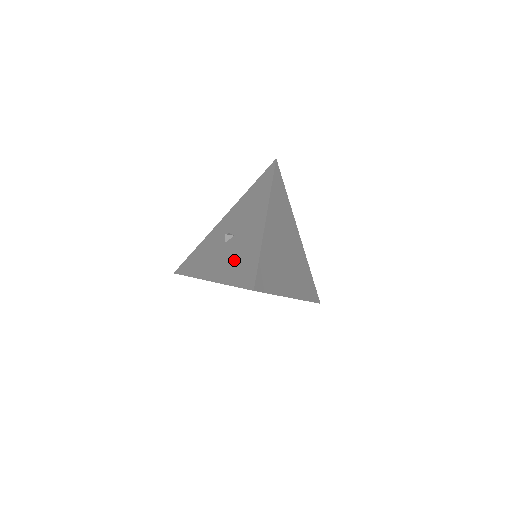
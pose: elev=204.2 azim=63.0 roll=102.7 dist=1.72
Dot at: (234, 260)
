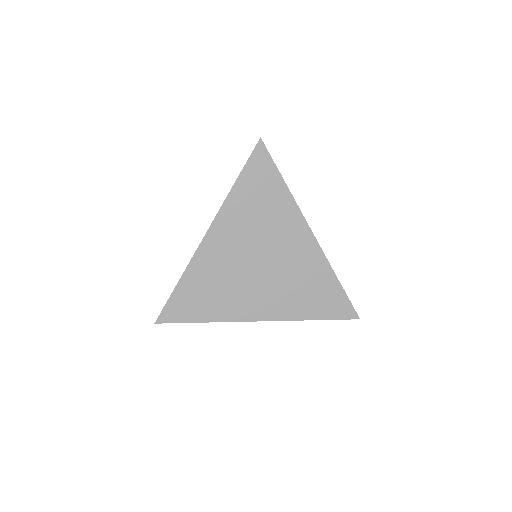
Dot at: occluded
